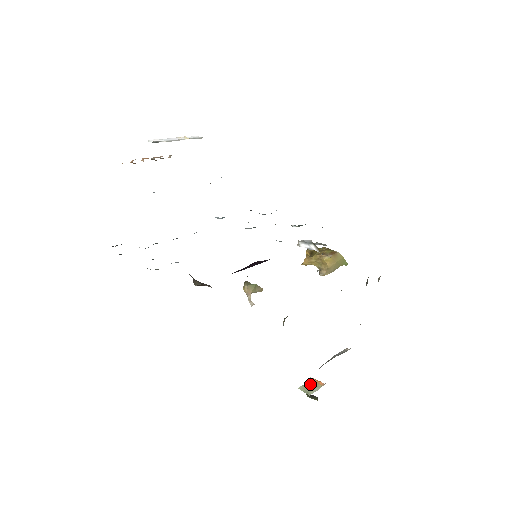
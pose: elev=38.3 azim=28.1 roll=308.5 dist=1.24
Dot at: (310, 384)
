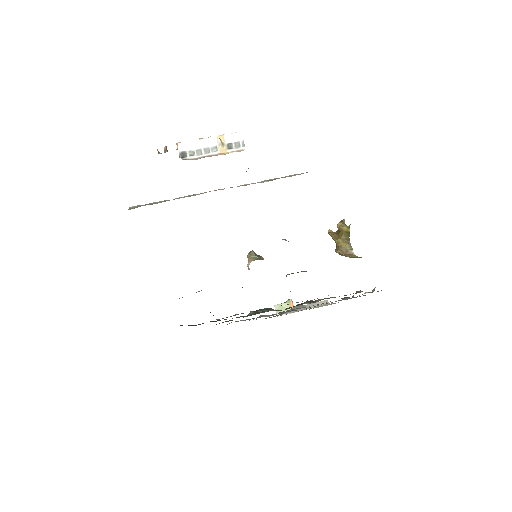
Dot at: (285, 306)
